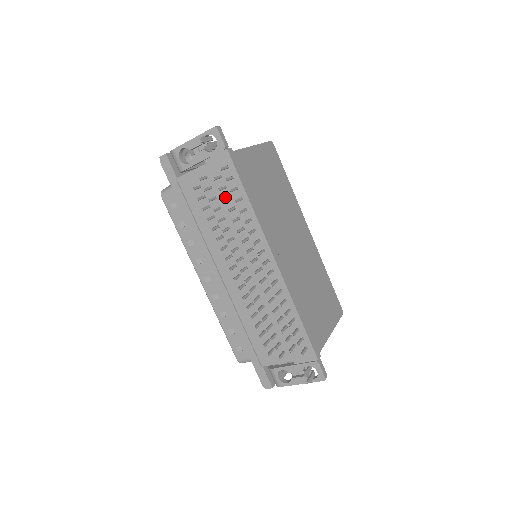
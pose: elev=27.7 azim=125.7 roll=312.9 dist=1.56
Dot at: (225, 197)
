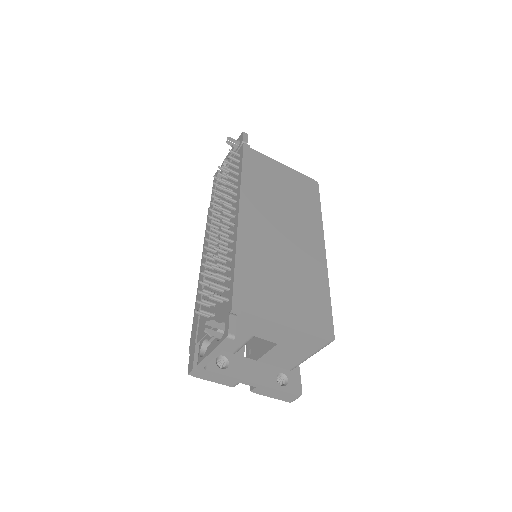
Dot at: occluded
